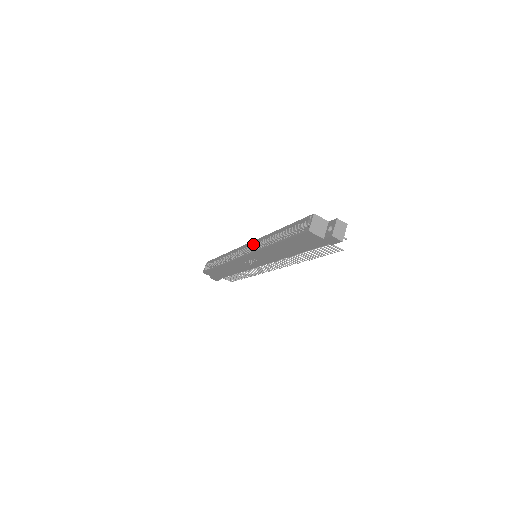
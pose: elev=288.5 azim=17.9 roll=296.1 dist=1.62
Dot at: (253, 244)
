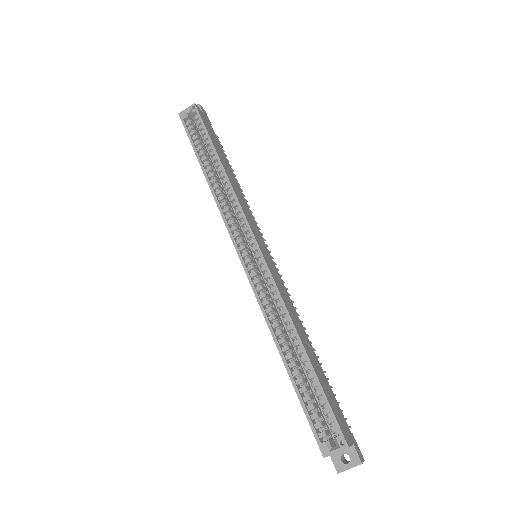
Dot at: (264, 268)
